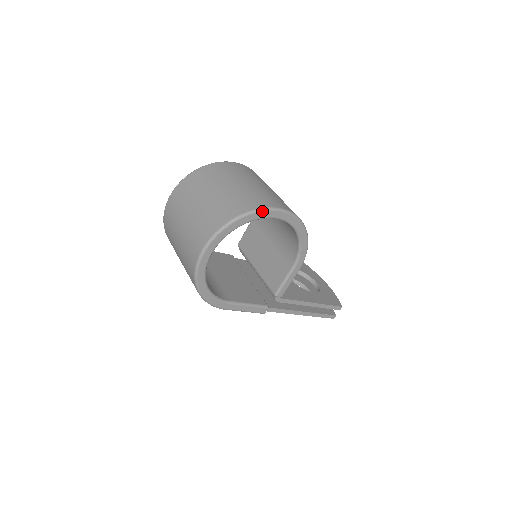
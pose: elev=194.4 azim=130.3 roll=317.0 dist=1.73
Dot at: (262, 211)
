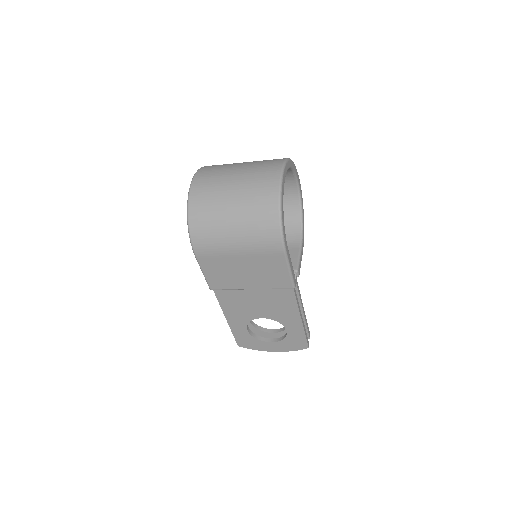
Dot at: occluded
